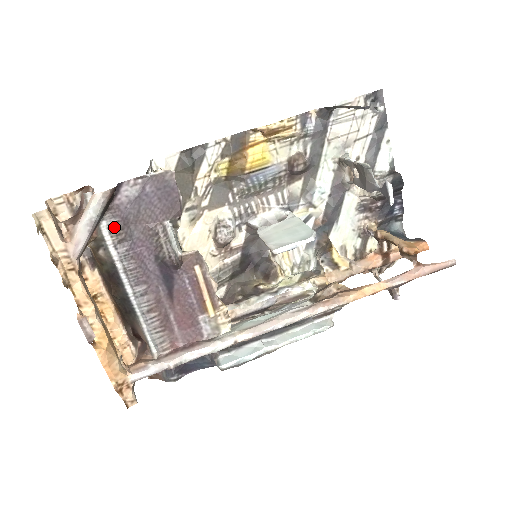
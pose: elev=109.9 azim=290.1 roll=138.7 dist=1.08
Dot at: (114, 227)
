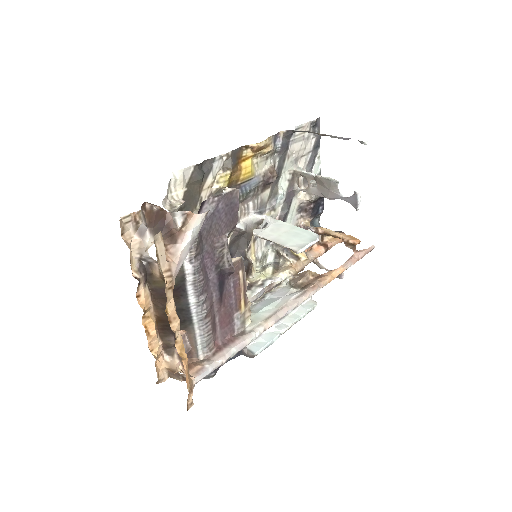
Dot at: (195, 243)
